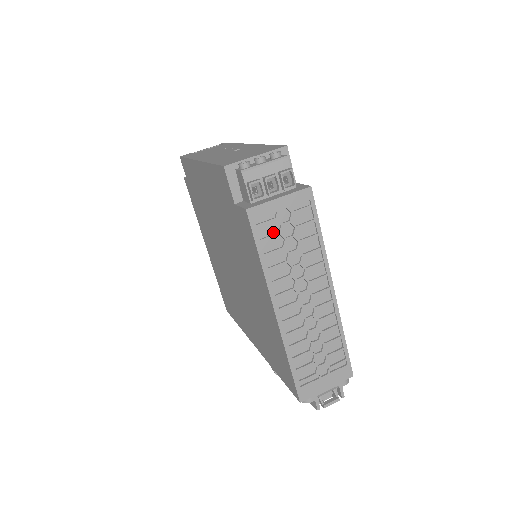
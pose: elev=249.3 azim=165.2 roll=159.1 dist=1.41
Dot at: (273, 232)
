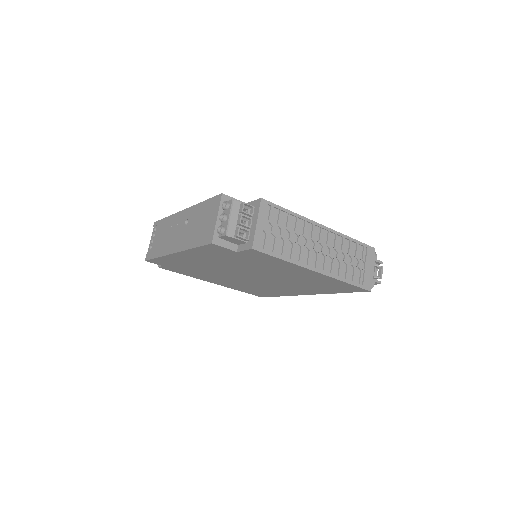
Dot at: (273, 241)
